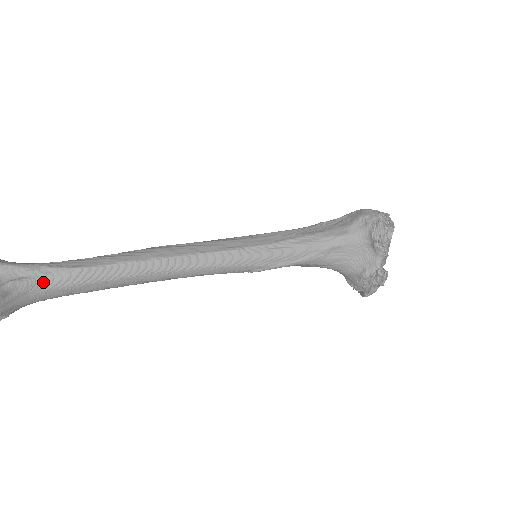
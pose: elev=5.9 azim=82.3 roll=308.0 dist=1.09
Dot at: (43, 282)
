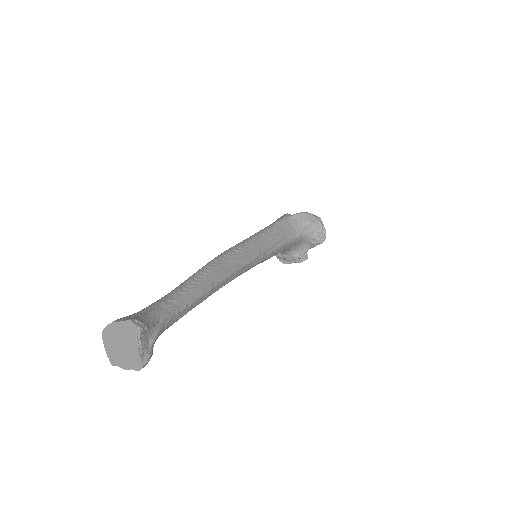
Dot at: (166, 328)
